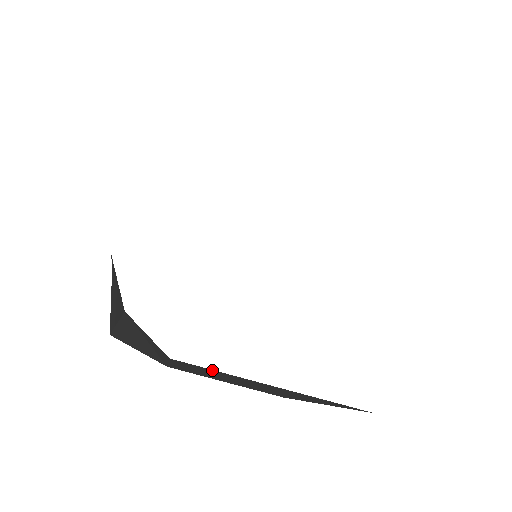
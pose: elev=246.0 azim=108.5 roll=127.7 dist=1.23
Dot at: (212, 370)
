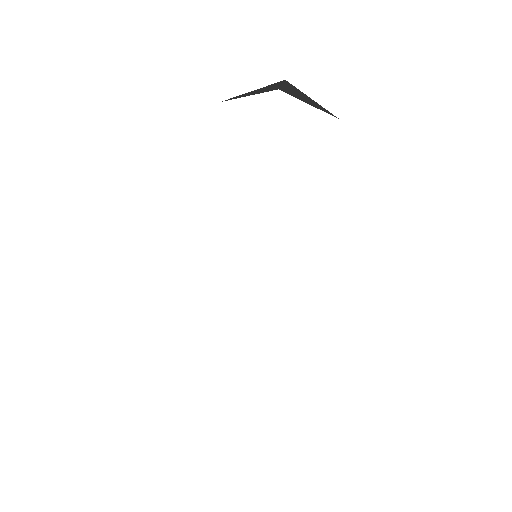
Dot at: occluded
